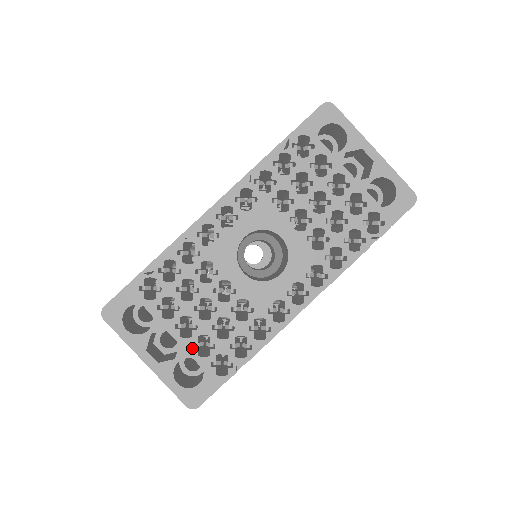
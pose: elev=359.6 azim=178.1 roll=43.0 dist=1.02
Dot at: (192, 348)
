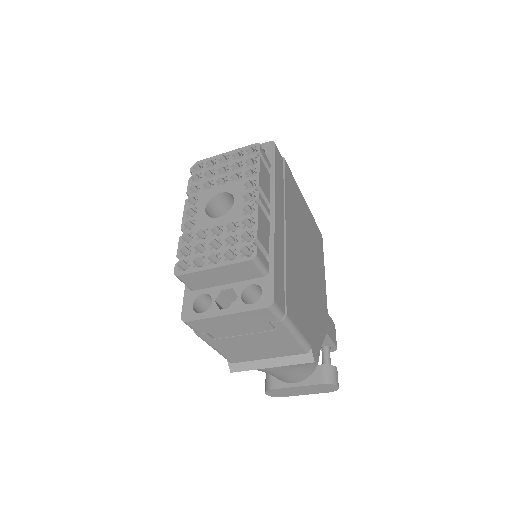
Dot at: (226, 262)
